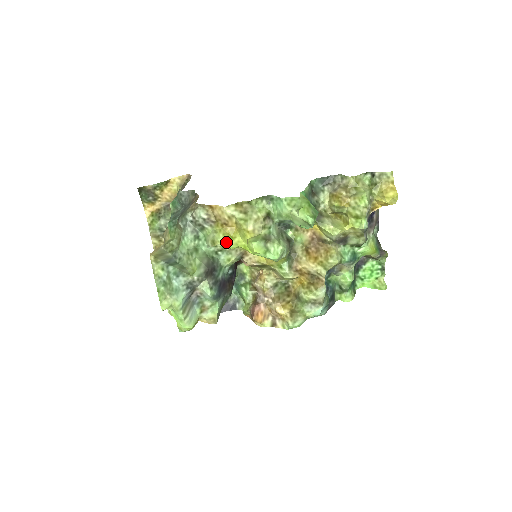
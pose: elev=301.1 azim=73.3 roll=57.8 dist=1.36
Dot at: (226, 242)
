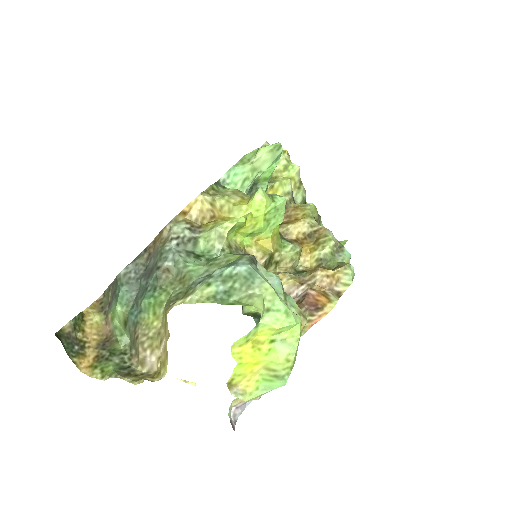
Dot at: (234, 219)
